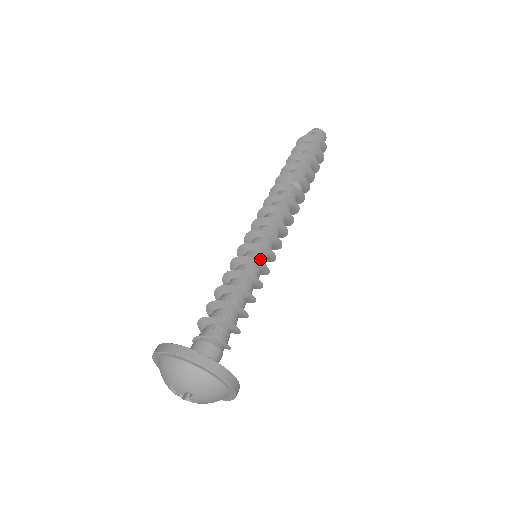
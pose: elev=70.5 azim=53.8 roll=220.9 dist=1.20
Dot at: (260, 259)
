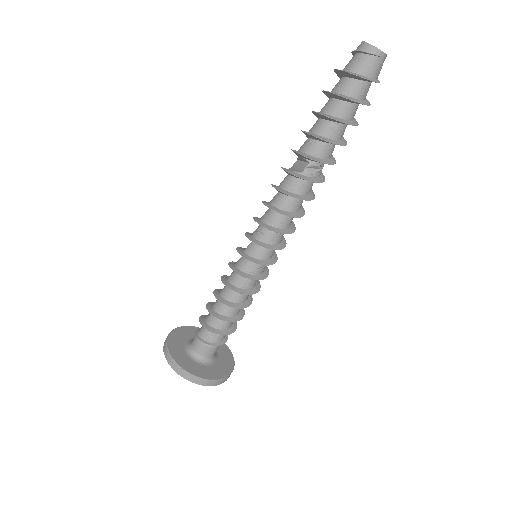
Dot at: (256, 271)
